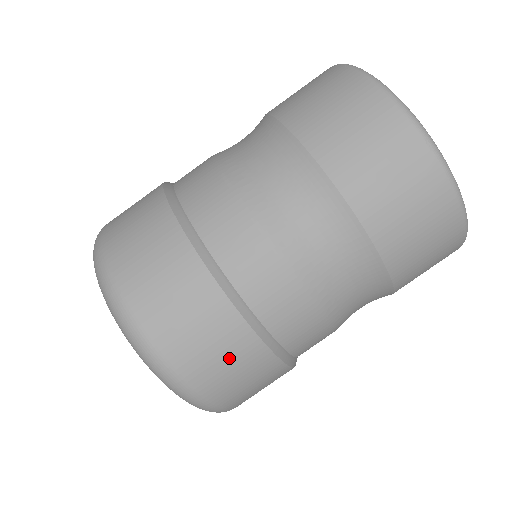
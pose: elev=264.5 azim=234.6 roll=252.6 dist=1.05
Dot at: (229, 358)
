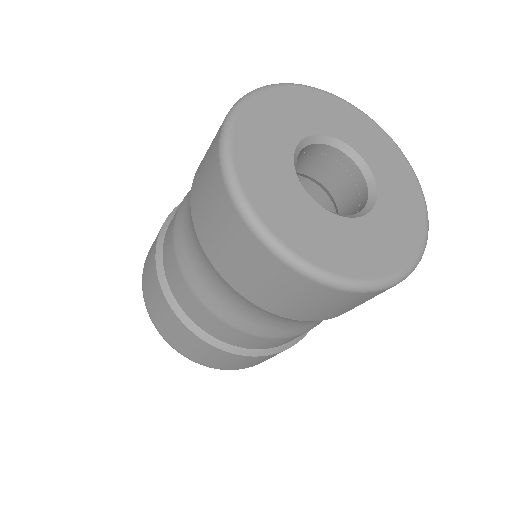
Dot at: occluded
